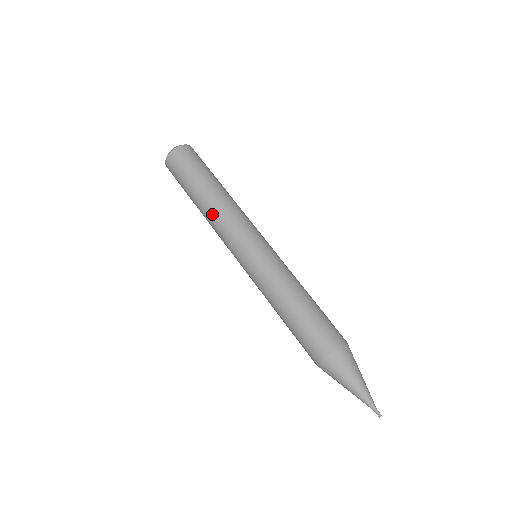
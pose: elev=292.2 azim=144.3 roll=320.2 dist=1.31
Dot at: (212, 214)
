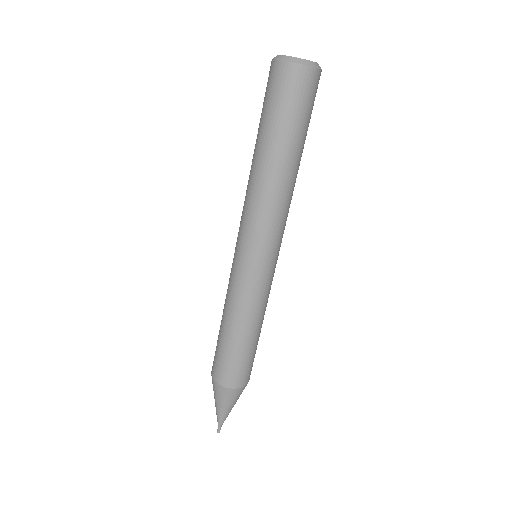
Dot at: (248, 181)
